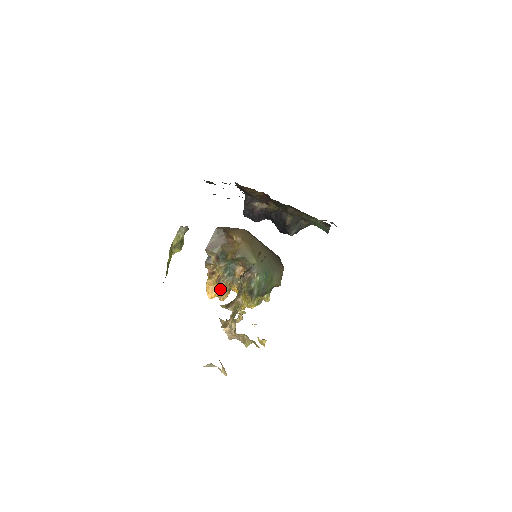
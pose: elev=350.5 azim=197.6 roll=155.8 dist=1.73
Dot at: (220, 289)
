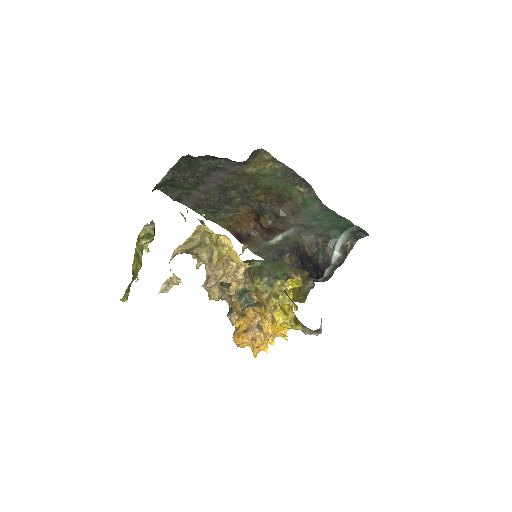
Dot at: (239, 319)
